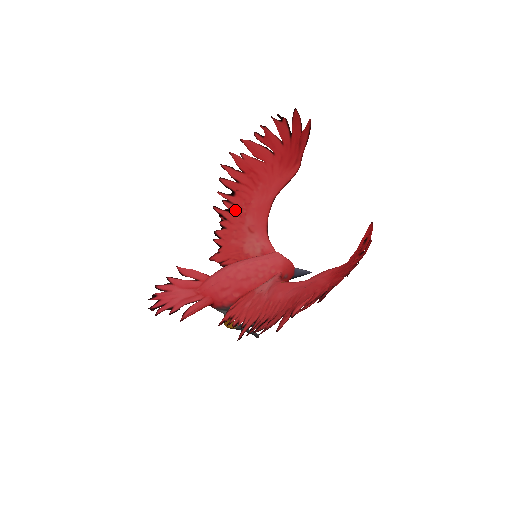
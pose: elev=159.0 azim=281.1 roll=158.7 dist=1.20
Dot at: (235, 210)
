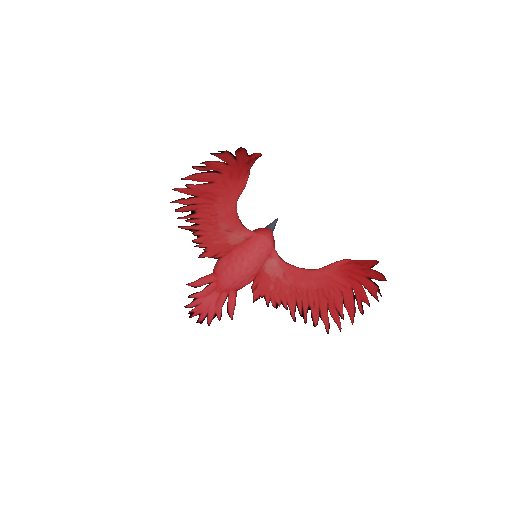
Dot at: (203, 222)
